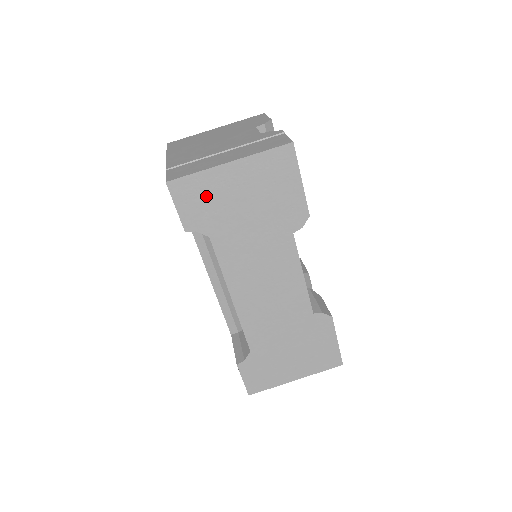
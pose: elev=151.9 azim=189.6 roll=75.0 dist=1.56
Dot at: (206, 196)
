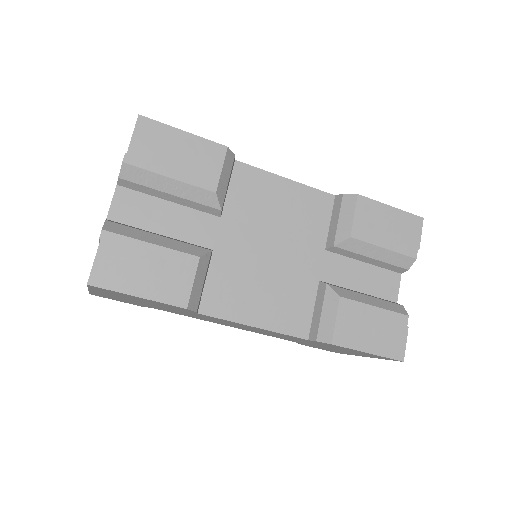
Dot at: (115, 298)
